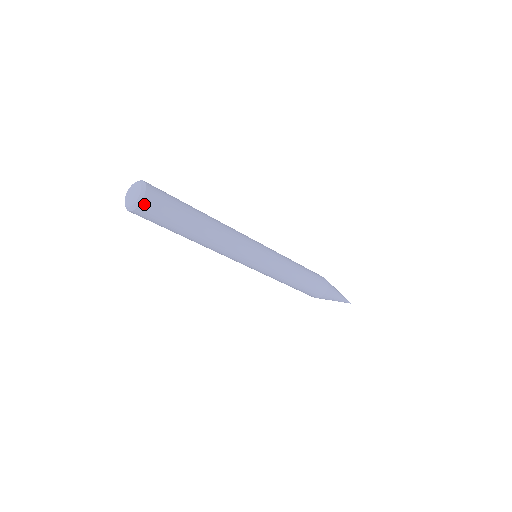
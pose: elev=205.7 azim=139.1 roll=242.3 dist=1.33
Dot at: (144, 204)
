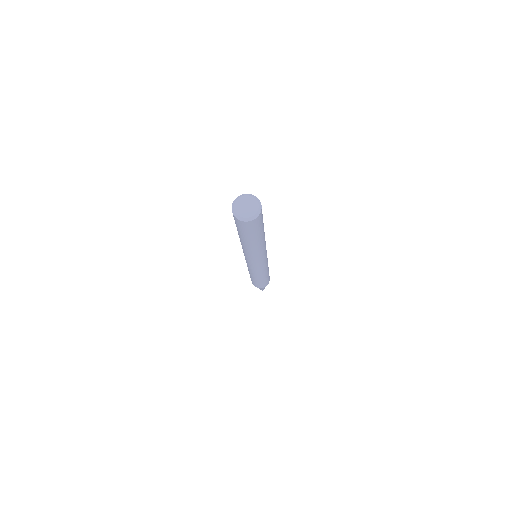
Dot at: (254, 220)
